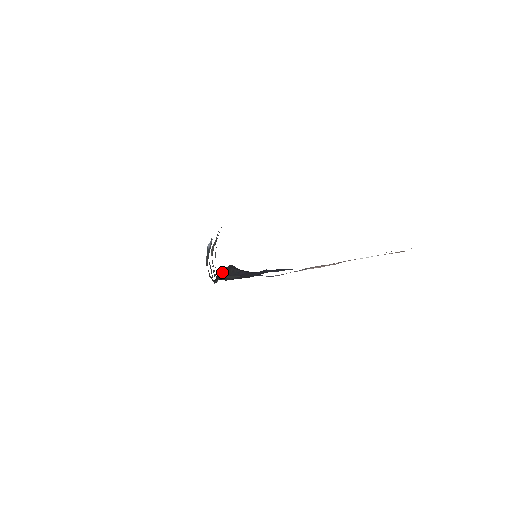
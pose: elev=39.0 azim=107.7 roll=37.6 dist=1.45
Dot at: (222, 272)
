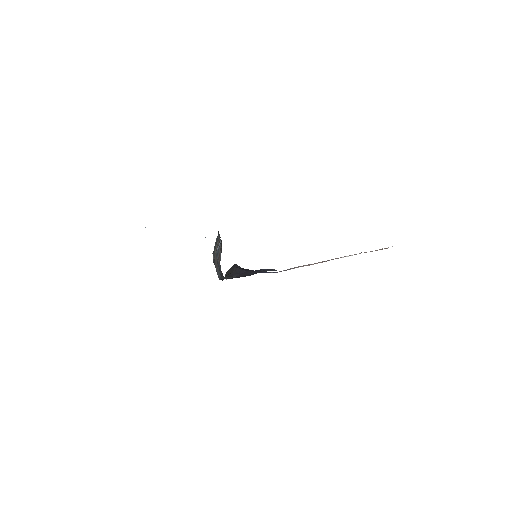
Dot at: (227, 271)
